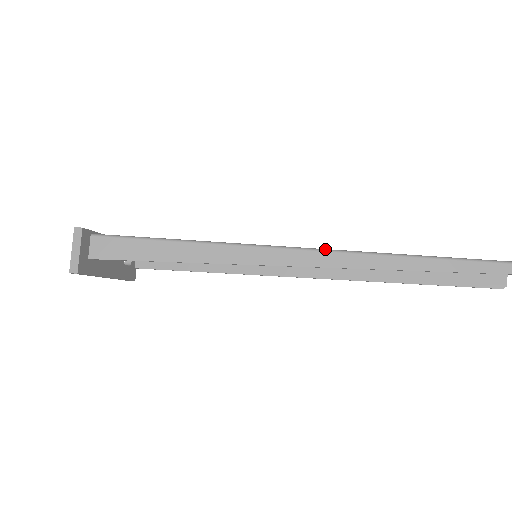
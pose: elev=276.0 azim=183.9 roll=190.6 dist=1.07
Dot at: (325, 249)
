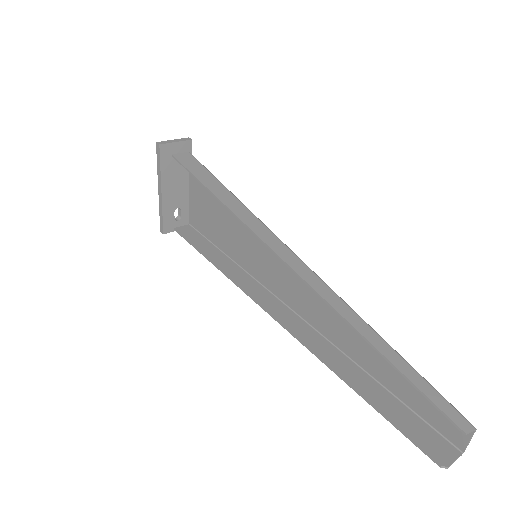
Dot at: occluded
